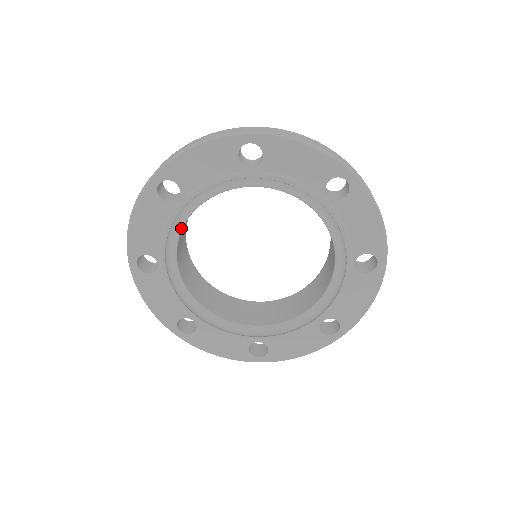
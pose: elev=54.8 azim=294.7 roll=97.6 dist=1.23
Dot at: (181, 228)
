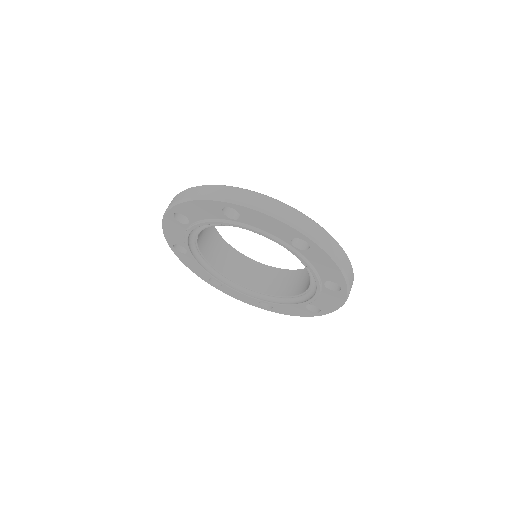
Dot at: (197, 236)
